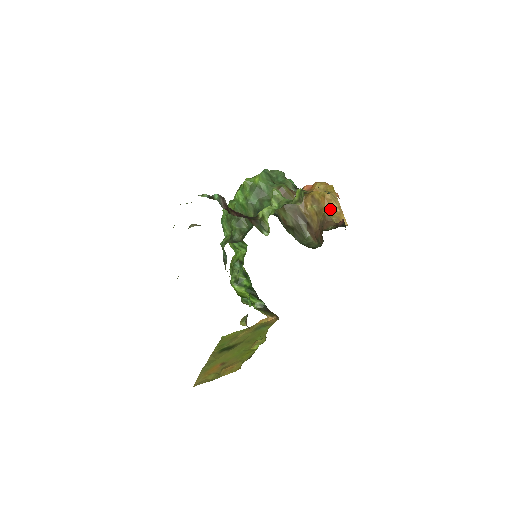
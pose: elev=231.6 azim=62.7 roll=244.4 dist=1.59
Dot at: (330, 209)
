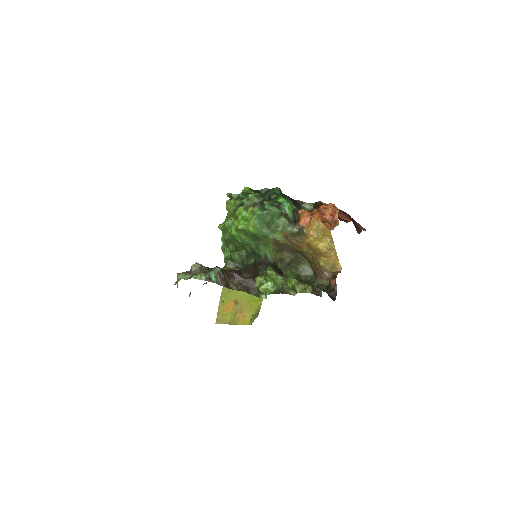
Dot at: (325, 257)
